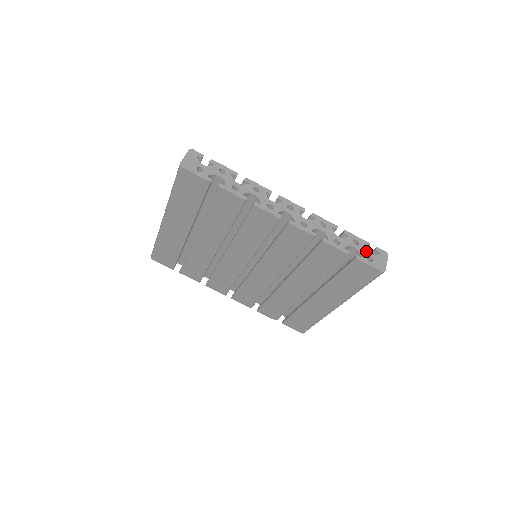
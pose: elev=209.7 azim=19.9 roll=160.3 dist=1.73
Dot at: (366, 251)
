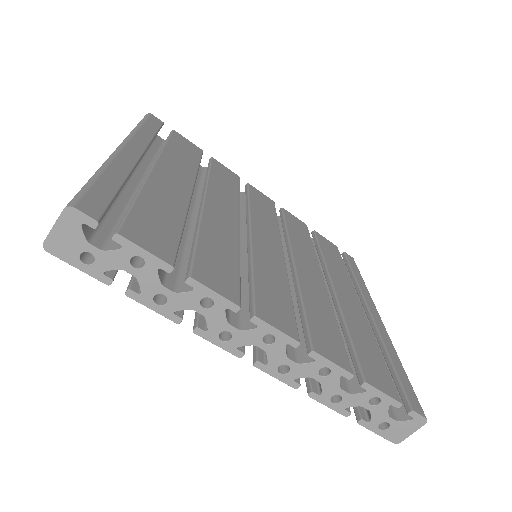
Dot at: (385, 415)
